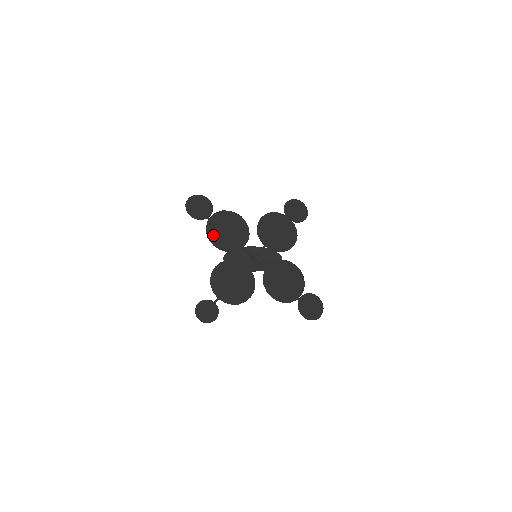
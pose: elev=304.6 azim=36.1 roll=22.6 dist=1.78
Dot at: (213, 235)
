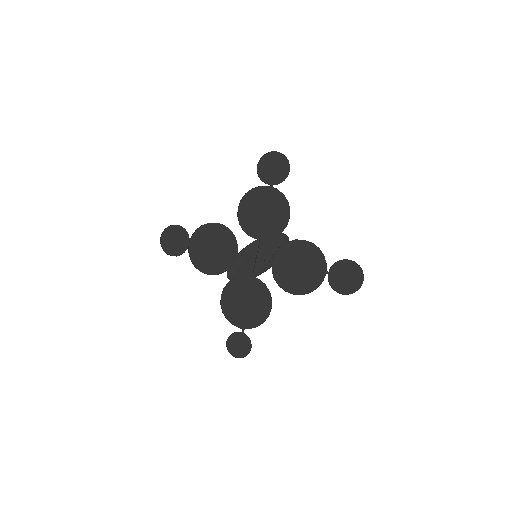
Dot at: (201, 264)
